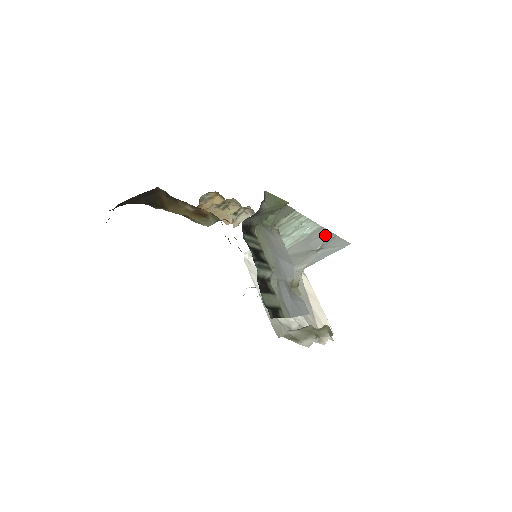
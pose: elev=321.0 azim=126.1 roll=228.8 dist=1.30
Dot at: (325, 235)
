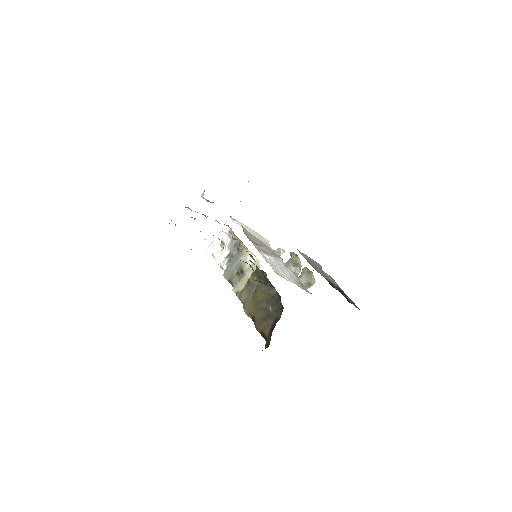
Dot at: occluded
